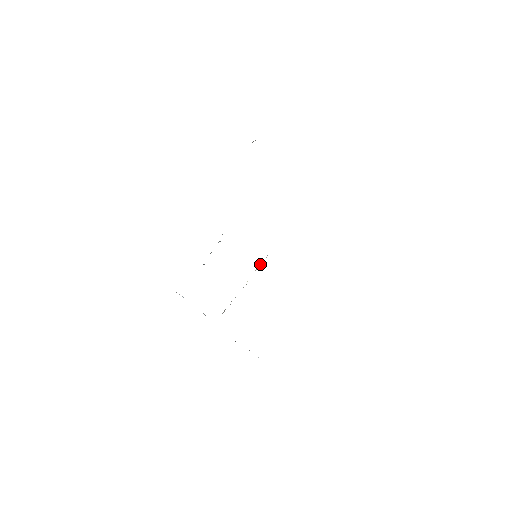
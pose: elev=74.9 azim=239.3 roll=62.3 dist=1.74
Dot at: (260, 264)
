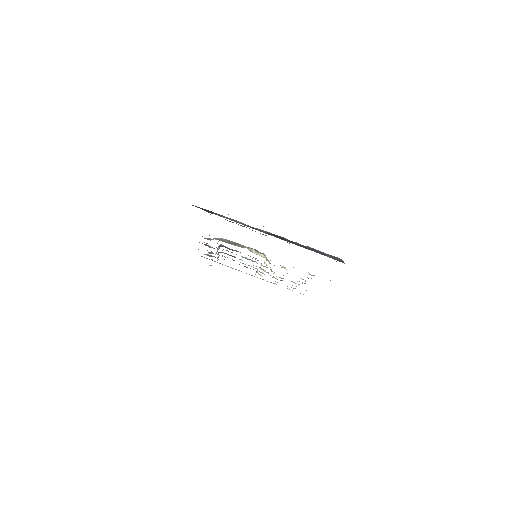
Dot at: occluded
